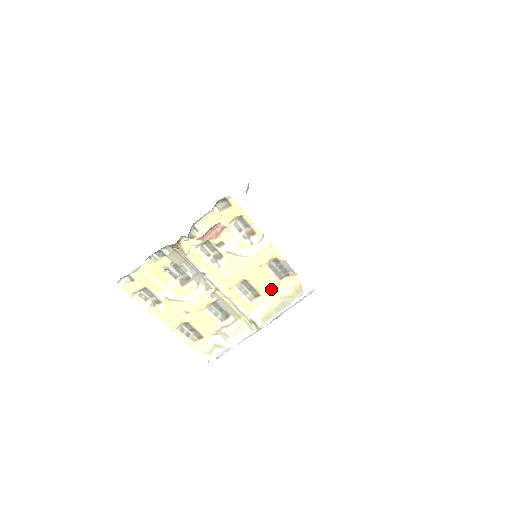
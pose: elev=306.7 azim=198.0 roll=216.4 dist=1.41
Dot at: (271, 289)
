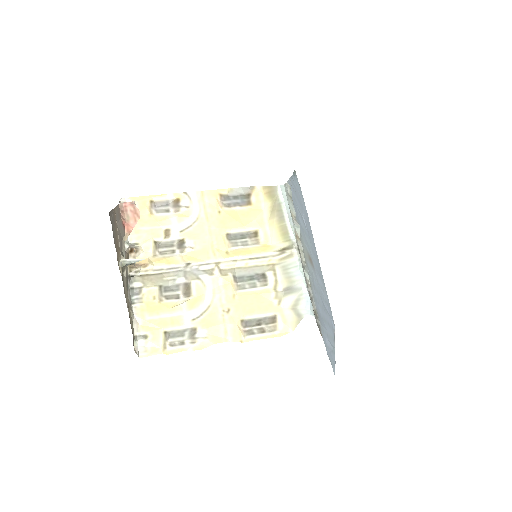
Dot at: (255, 217)
